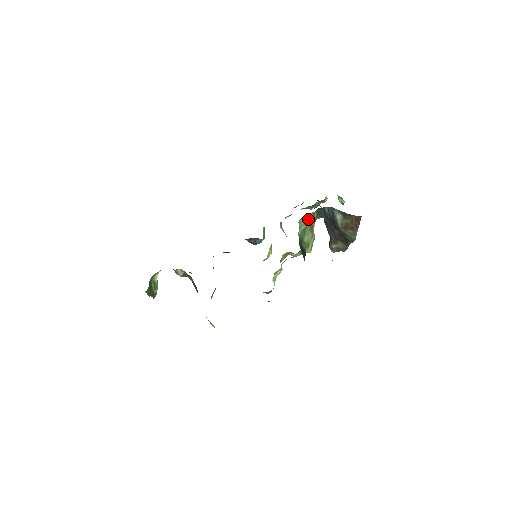
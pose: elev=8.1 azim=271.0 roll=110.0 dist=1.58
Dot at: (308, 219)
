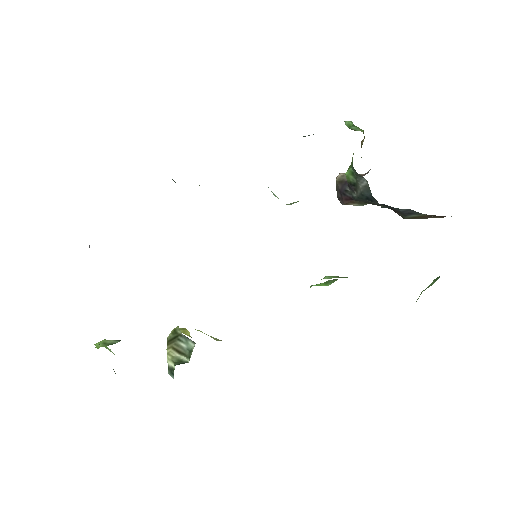
Dot at: occluded
